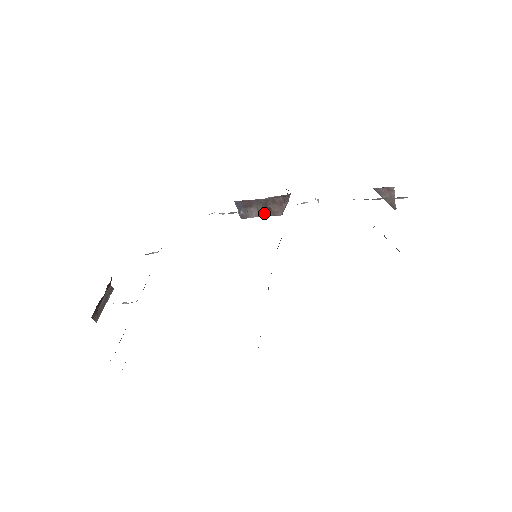
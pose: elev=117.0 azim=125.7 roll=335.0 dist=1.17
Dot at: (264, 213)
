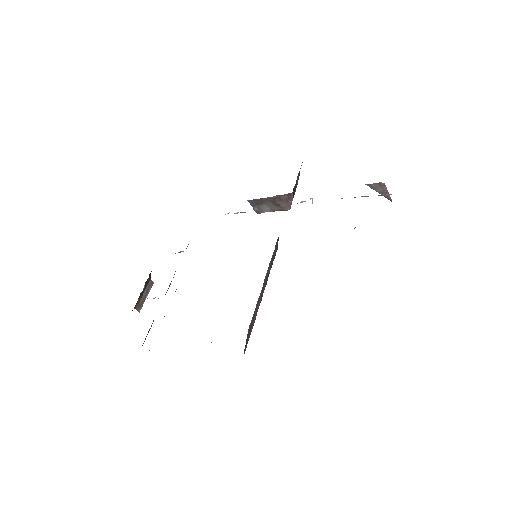
Dot at: (275, 209)
